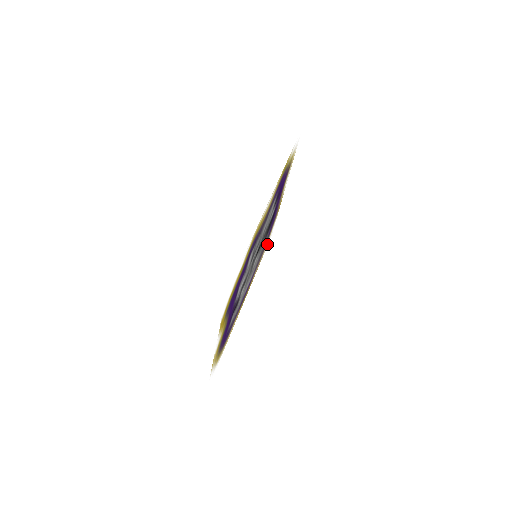
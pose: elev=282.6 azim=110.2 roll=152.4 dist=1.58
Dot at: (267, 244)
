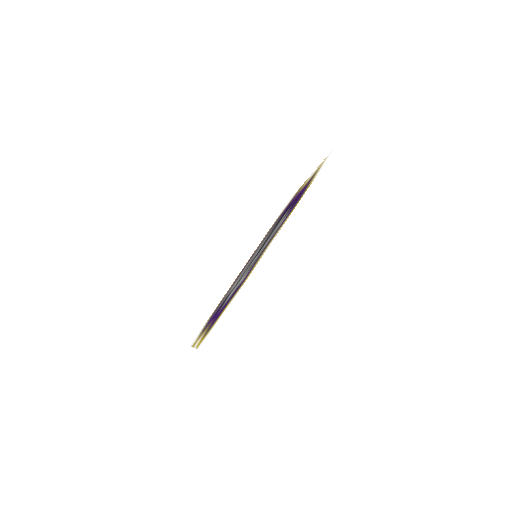
Dot at: occluded
